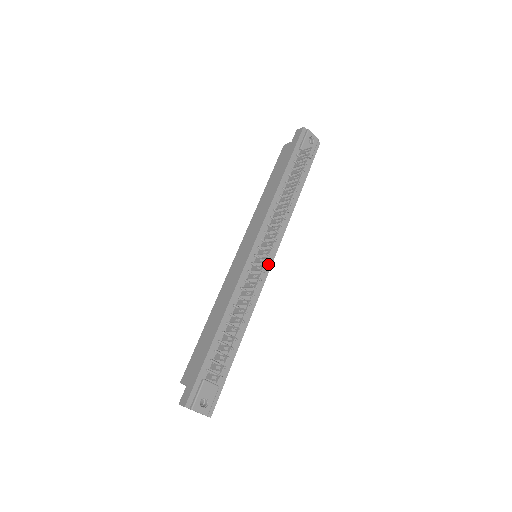
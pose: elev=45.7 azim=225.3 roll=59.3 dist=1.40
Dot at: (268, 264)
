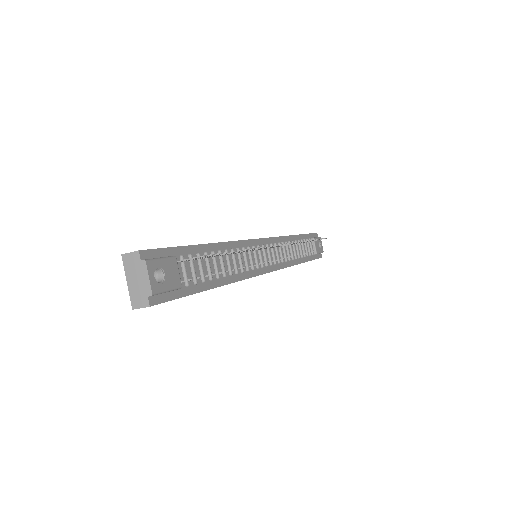
Dot at: (267, 268)
